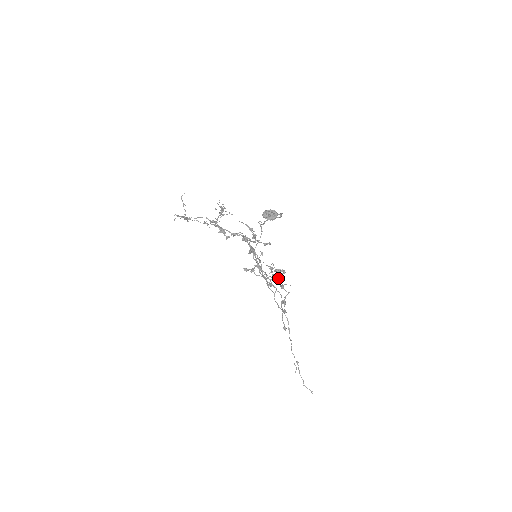
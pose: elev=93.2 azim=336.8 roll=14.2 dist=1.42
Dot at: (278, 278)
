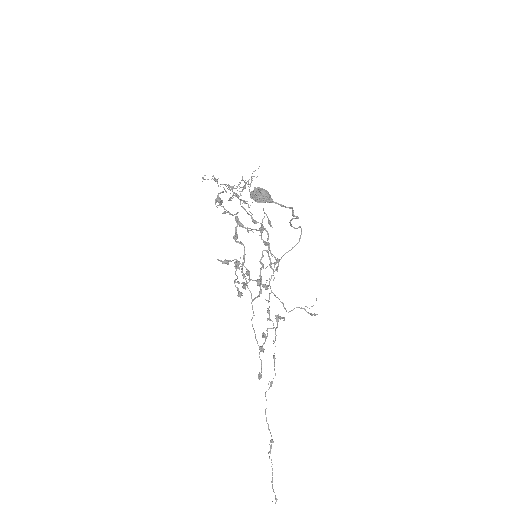
Dot at: occluded
